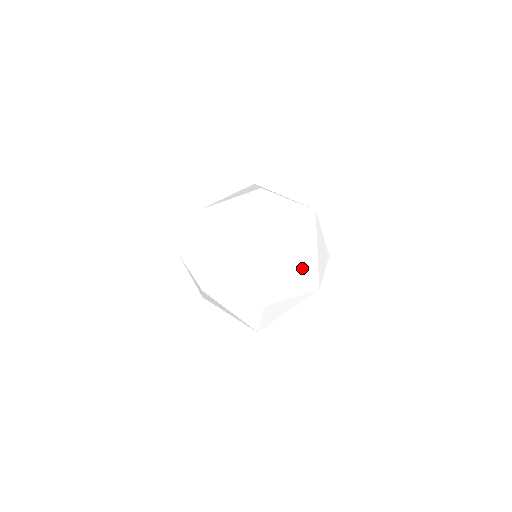
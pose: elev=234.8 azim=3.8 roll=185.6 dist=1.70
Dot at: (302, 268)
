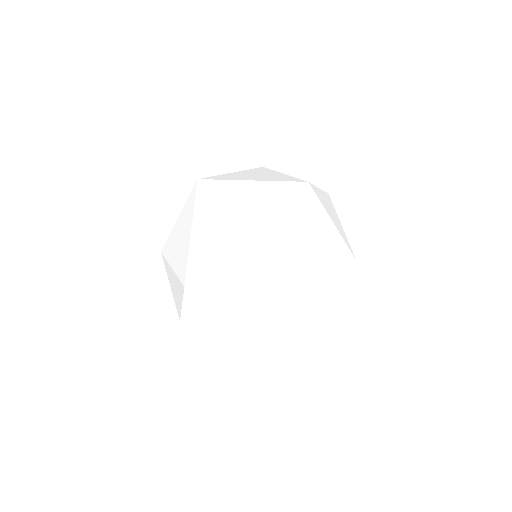
Dot at: (309, 252)
